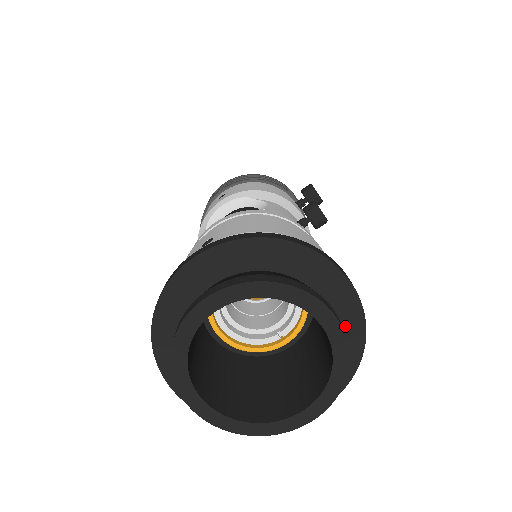
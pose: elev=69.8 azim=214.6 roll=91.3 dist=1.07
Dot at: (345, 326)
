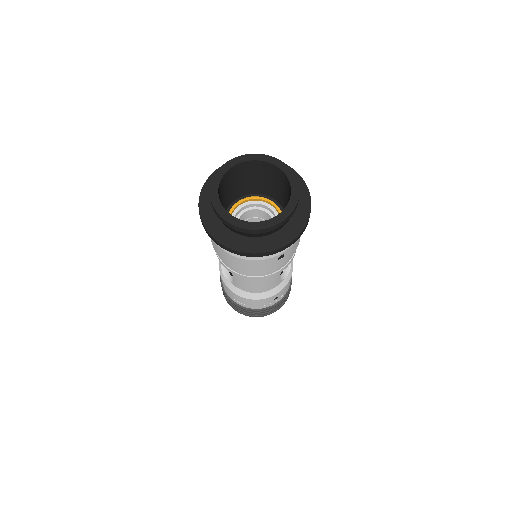
Dot at: occluded
